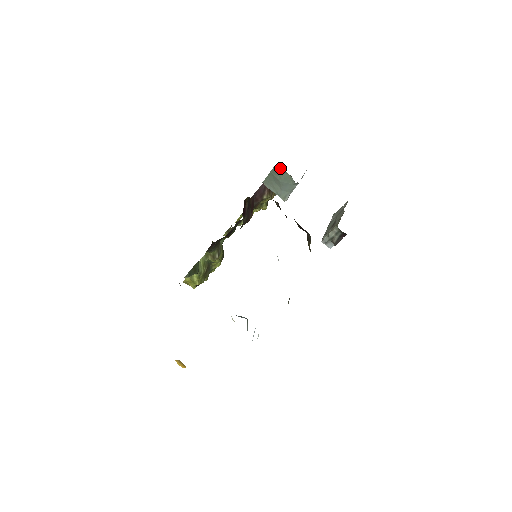
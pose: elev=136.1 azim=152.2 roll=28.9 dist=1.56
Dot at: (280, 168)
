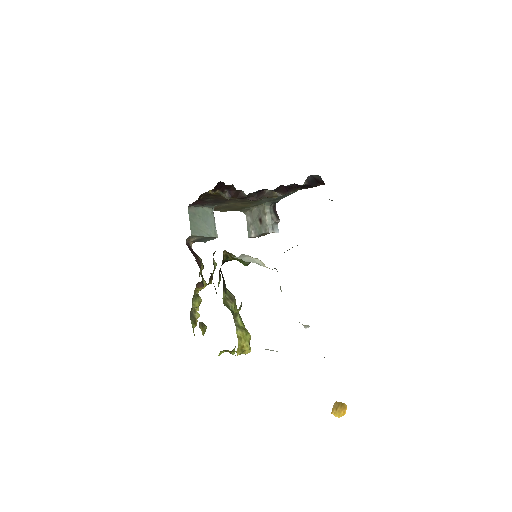
Dot at: (193, 207)
